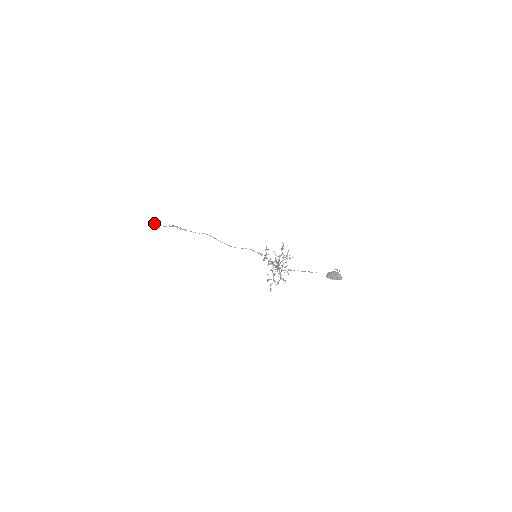
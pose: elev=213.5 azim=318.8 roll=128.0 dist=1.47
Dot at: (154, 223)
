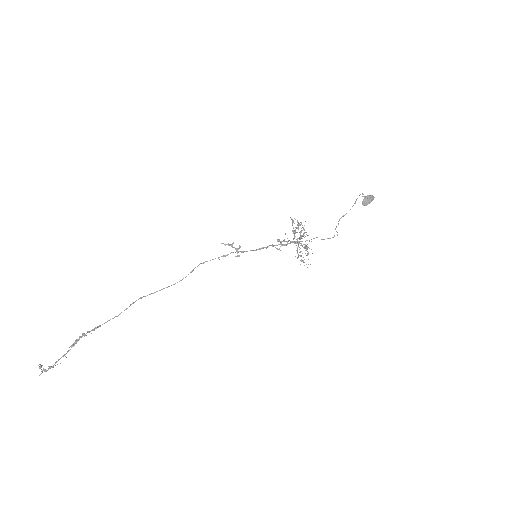
Dot at: occluded
